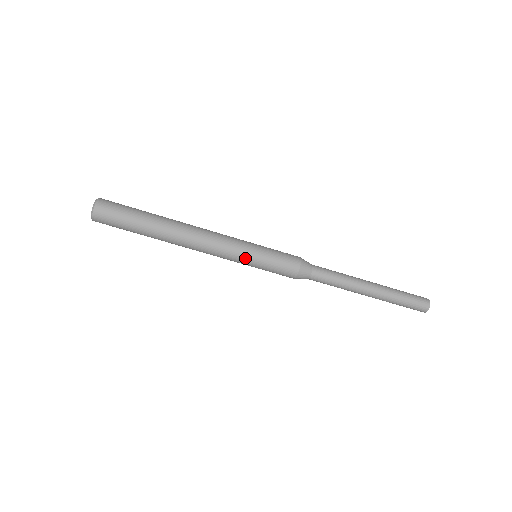
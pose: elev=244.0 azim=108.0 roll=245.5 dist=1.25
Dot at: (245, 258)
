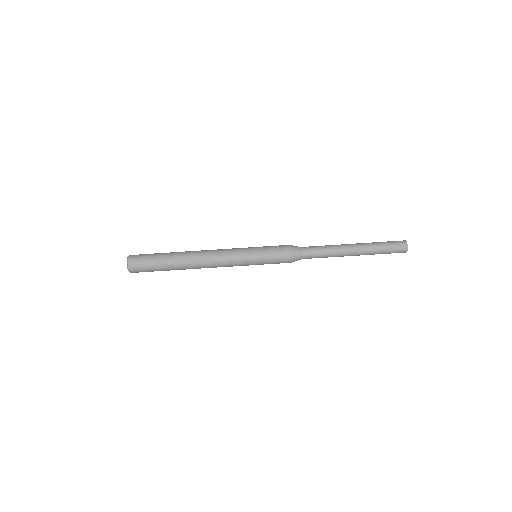
Dot at: (247, 255)
